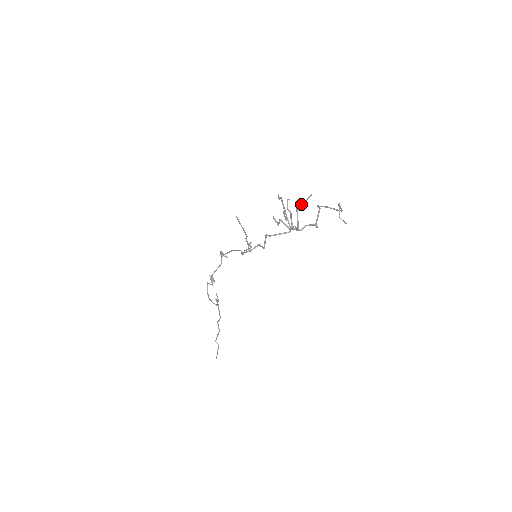
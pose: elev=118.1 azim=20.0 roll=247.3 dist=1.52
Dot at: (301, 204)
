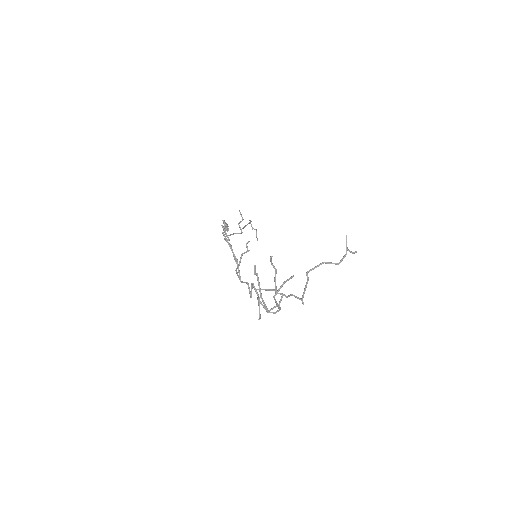
Dot at: occluded
